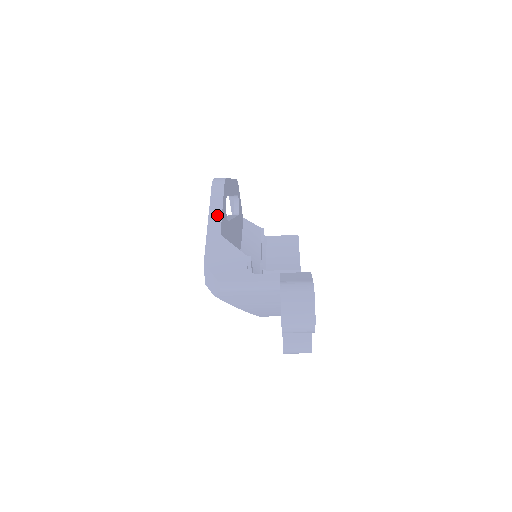
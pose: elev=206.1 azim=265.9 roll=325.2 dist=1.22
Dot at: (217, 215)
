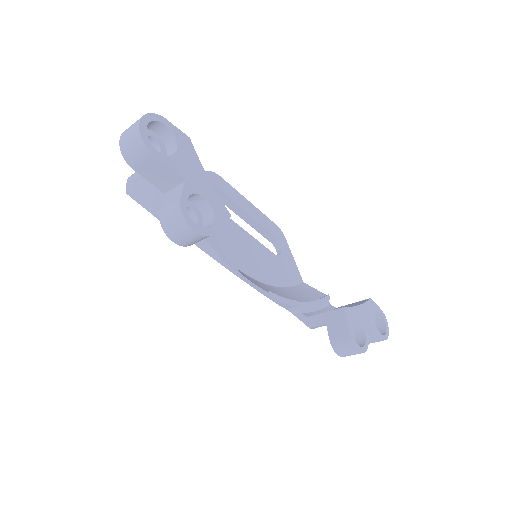
Dot at: occluded
